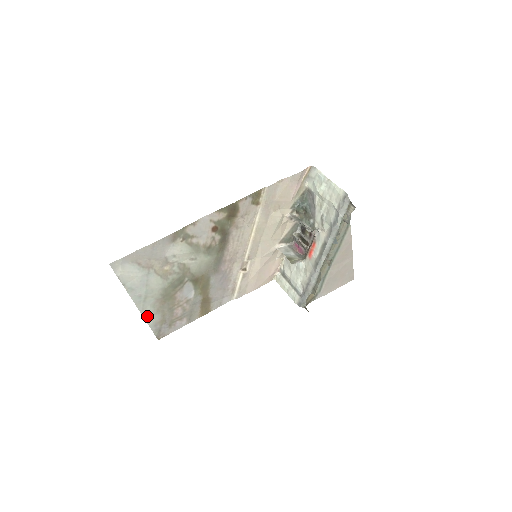
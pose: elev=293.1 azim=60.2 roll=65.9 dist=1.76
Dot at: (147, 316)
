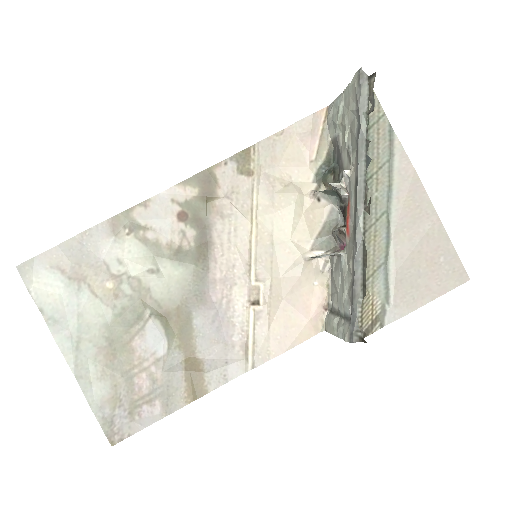
Dot at: (85, 383)
